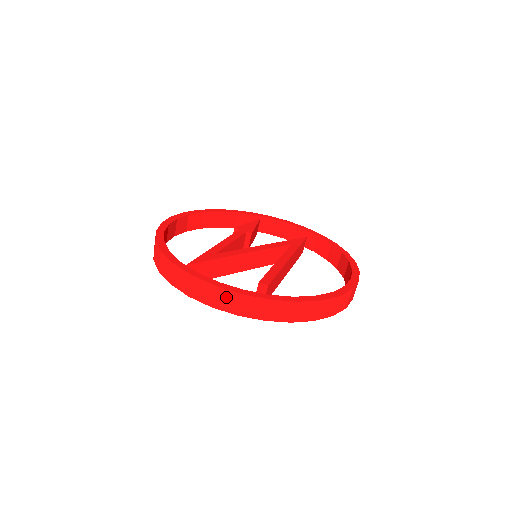
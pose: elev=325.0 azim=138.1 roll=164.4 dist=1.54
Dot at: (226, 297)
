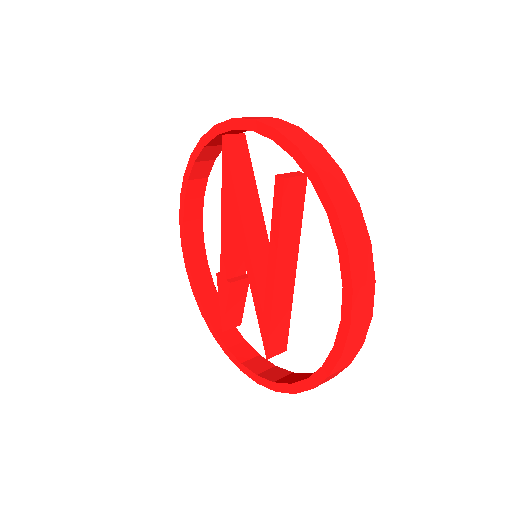
Dot at: (279, 122)
